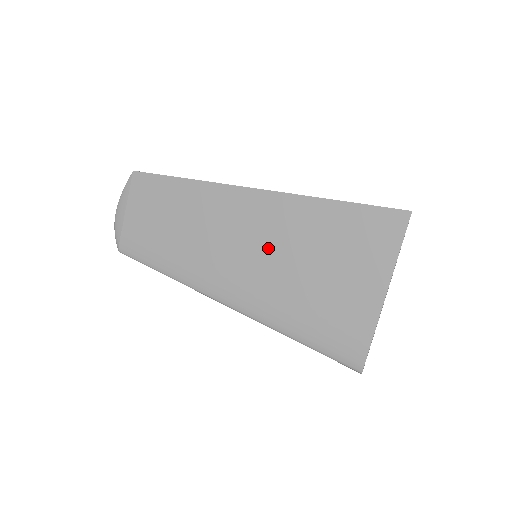
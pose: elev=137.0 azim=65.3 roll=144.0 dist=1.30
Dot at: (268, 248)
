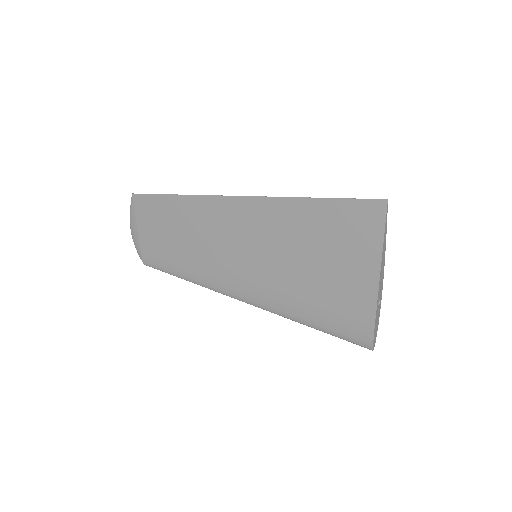
Dot at: (263, 249)
